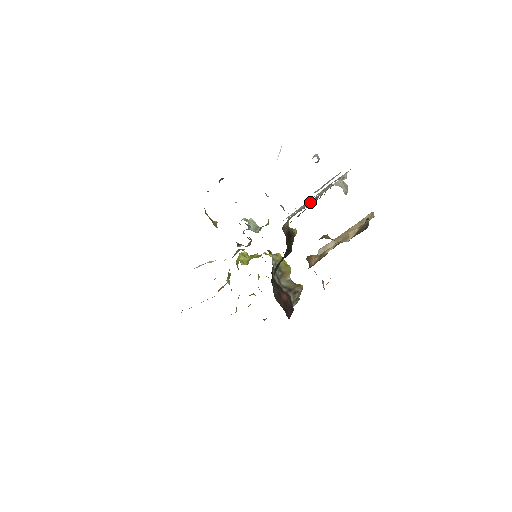
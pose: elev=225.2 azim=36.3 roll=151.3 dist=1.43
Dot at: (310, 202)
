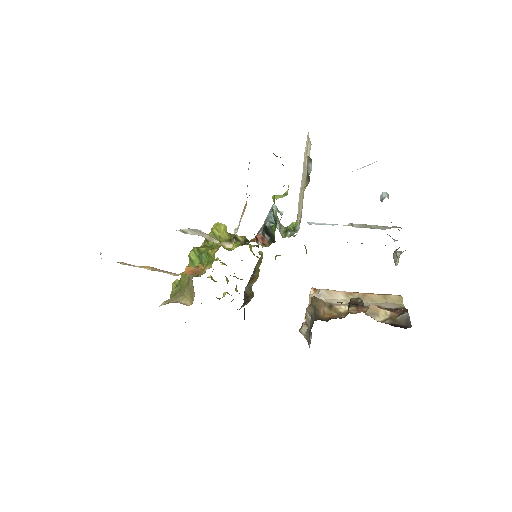
Dot at: occluded
